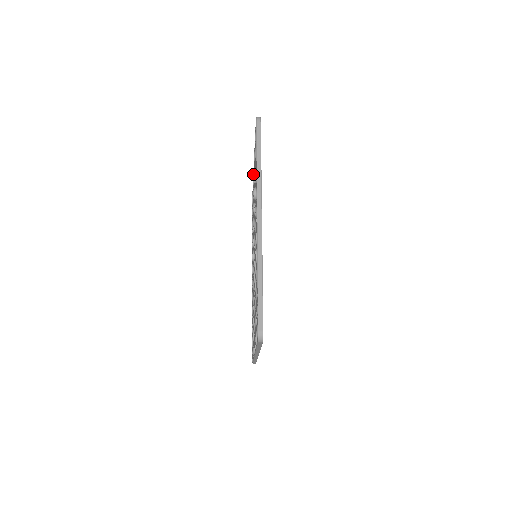
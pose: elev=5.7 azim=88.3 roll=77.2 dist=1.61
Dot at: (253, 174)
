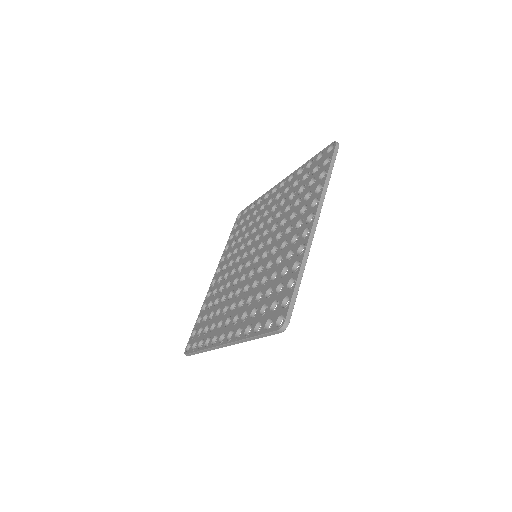
Dot at: (212, 281)
